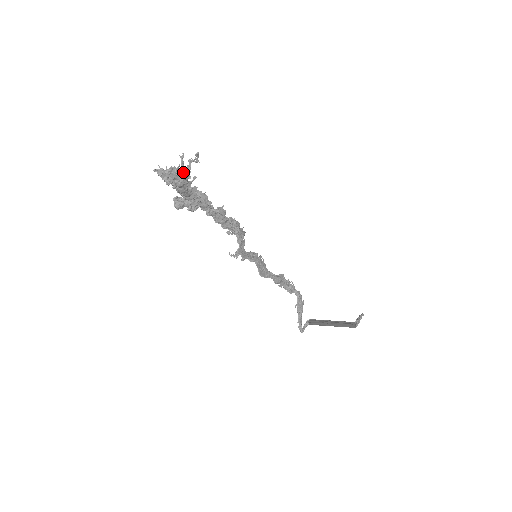
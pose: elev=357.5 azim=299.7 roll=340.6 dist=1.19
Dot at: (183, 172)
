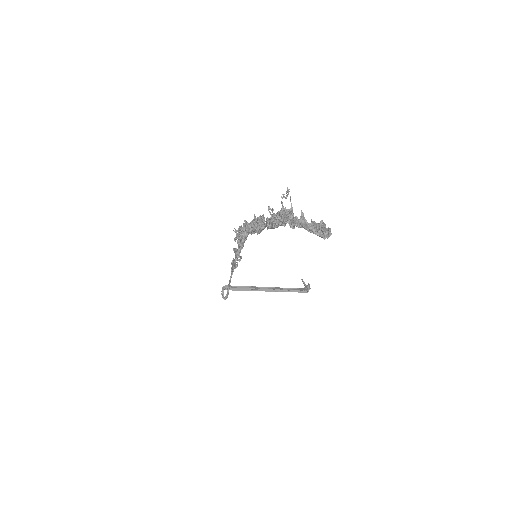
Dot at: (291, 213)
